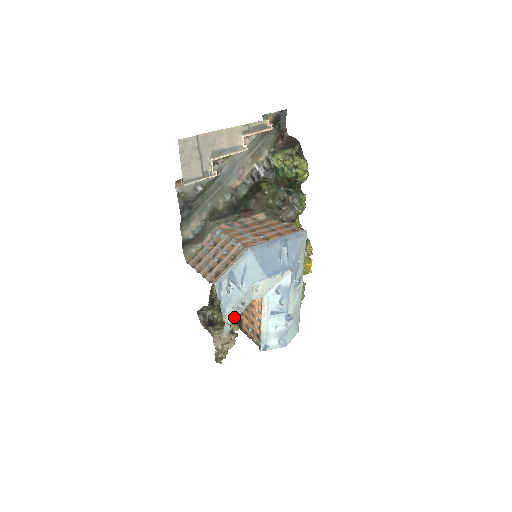
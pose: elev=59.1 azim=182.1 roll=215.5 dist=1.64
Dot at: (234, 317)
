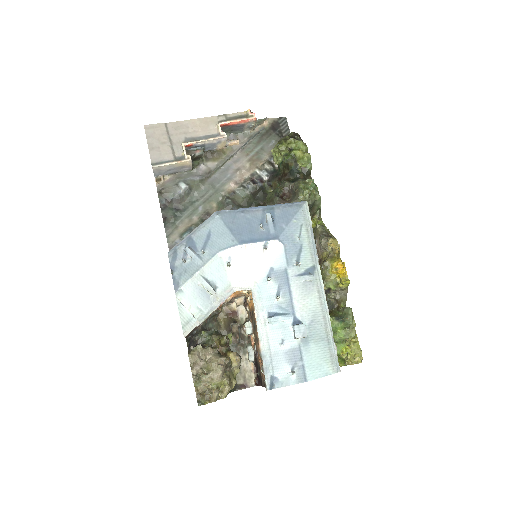
Dot at: (203, 308)
